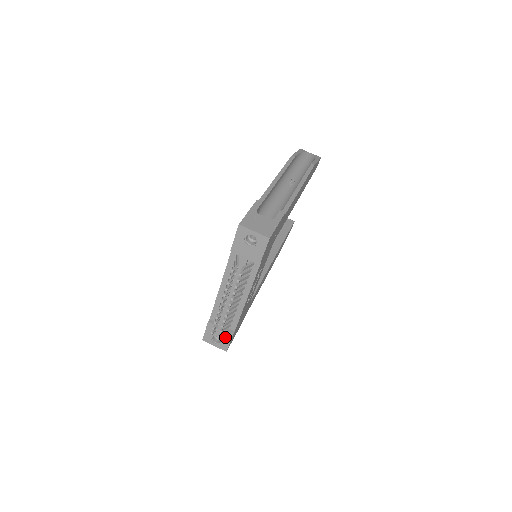
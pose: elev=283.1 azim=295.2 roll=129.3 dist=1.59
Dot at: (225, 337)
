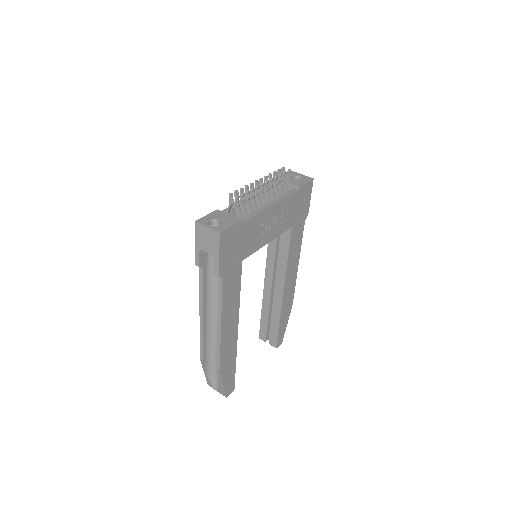
Dot at: (229, 221)
